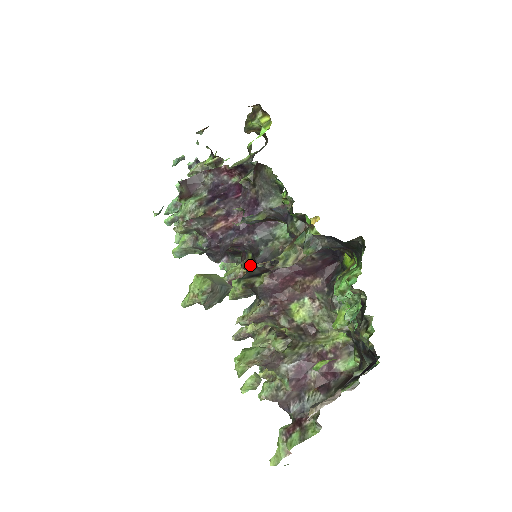
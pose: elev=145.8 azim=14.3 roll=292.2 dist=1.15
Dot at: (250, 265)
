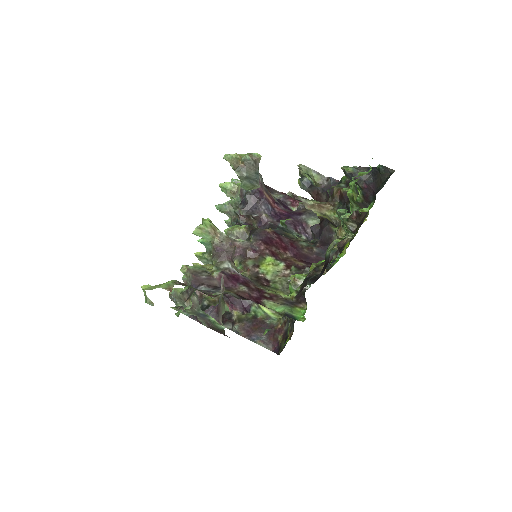
Dot at: occluded
